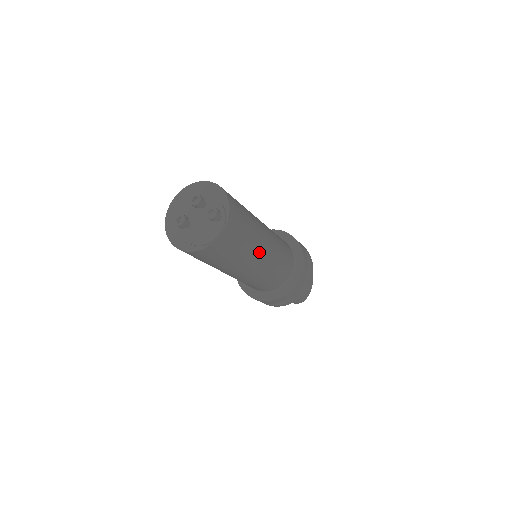
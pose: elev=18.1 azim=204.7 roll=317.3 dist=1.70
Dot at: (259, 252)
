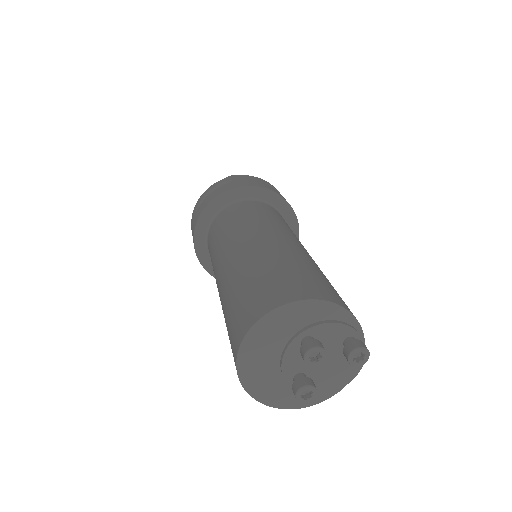
Dot at: occluded
